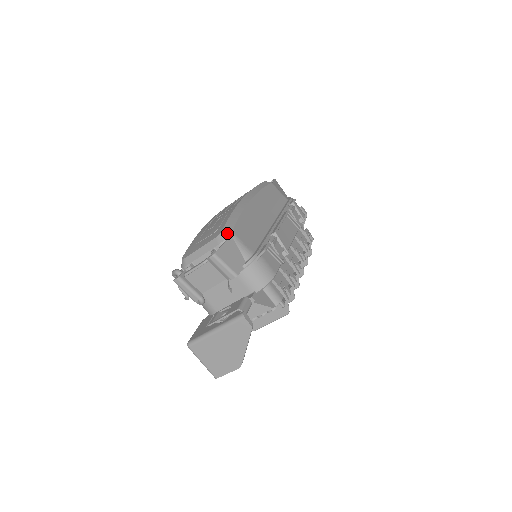
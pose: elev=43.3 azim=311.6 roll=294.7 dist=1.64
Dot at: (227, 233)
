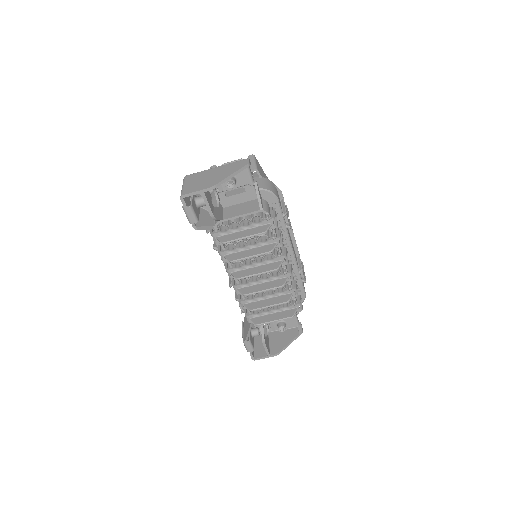
Dot at: occluded
